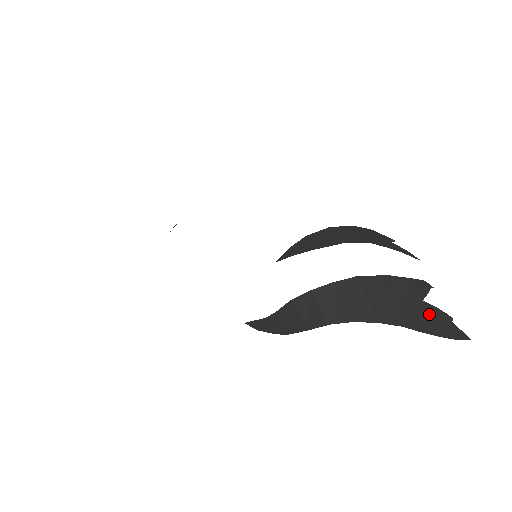
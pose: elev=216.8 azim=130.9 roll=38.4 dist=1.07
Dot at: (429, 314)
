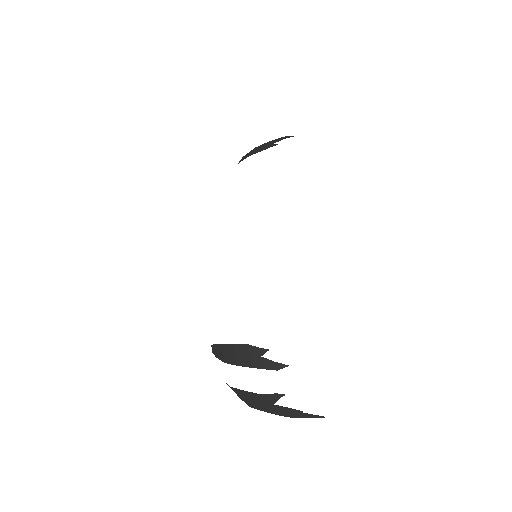
Dot at: (281, 409)
